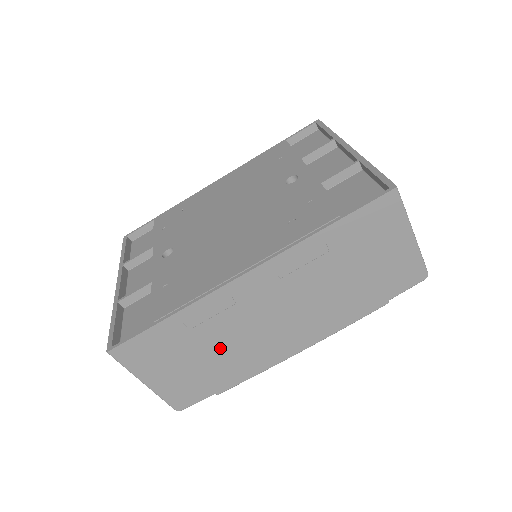
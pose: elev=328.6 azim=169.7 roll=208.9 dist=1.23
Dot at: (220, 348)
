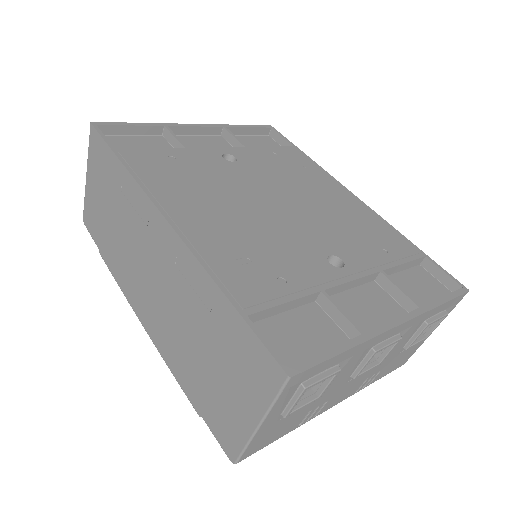
Dot at: (121, 232)
